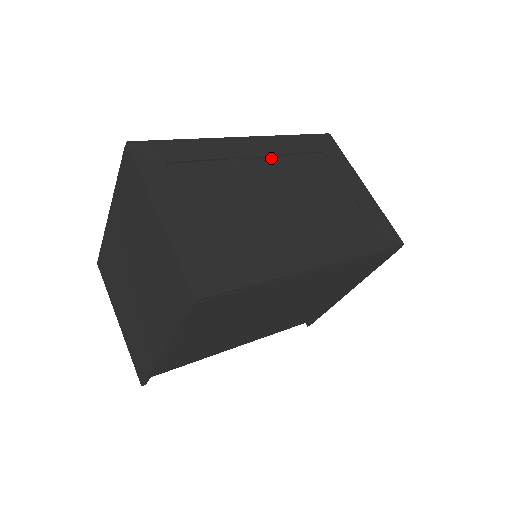
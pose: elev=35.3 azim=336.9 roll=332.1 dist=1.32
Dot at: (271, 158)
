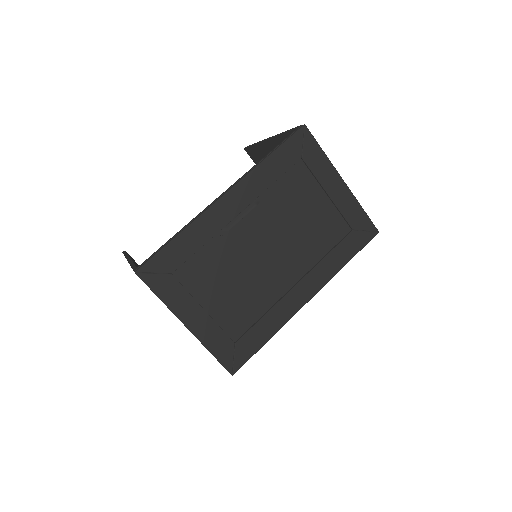
Dot at: (254, 203)
